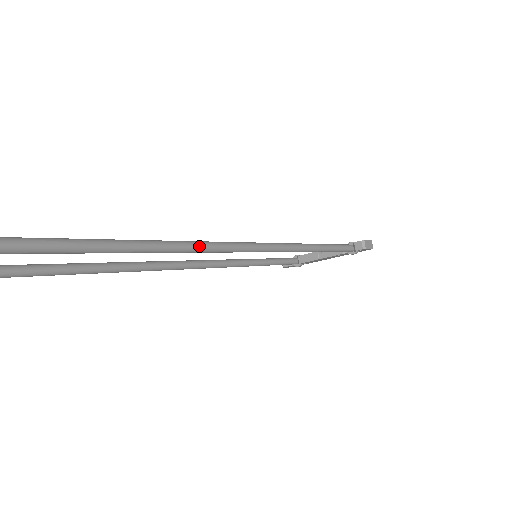
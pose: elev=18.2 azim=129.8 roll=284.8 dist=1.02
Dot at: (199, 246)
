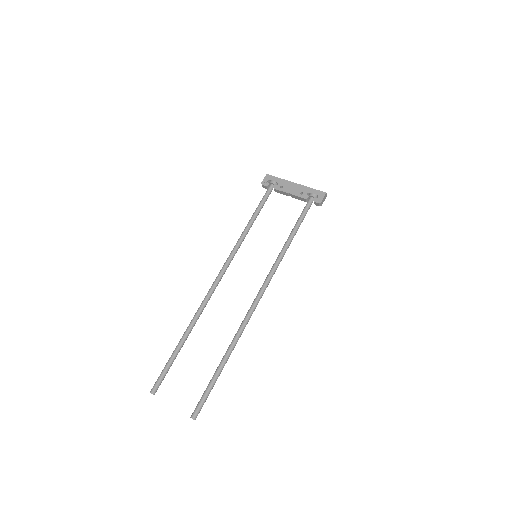
Dot at: occluded
